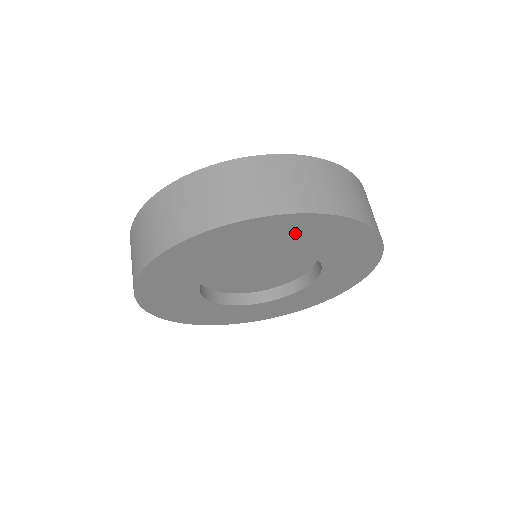
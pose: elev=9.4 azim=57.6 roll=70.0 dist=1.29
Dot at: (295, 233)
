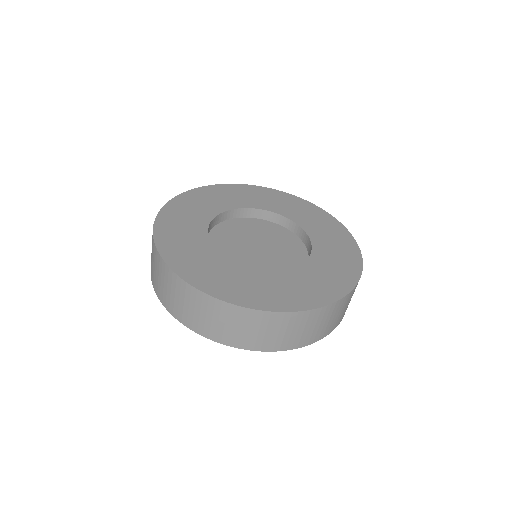
Dot at: occluded
